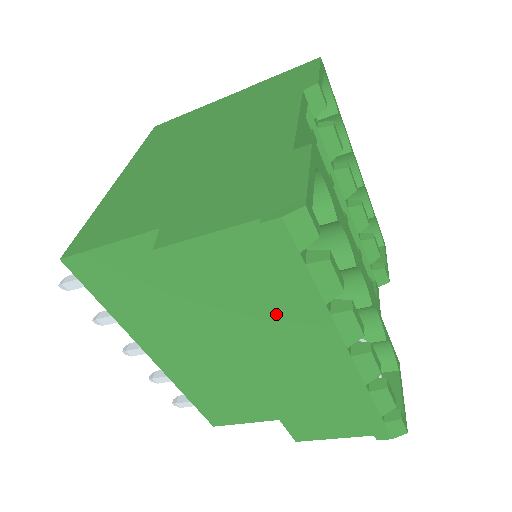
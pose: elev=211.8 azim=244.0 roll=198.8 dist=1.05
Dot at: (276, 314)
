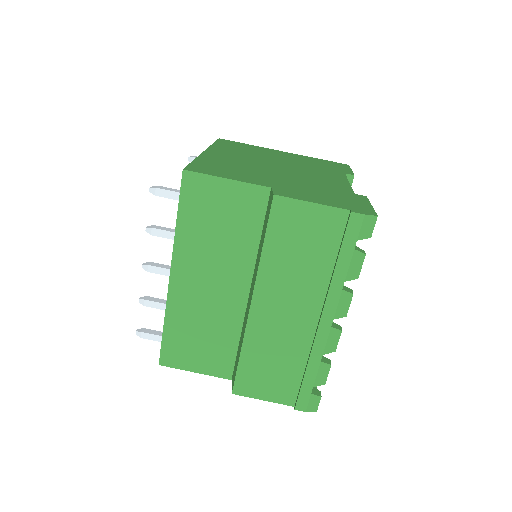
Dot at: (308, 276)
